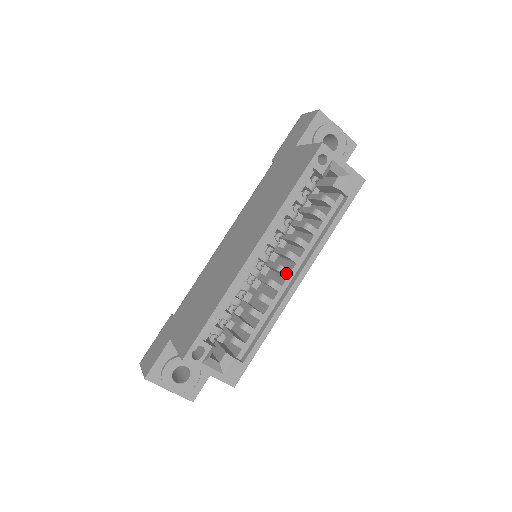
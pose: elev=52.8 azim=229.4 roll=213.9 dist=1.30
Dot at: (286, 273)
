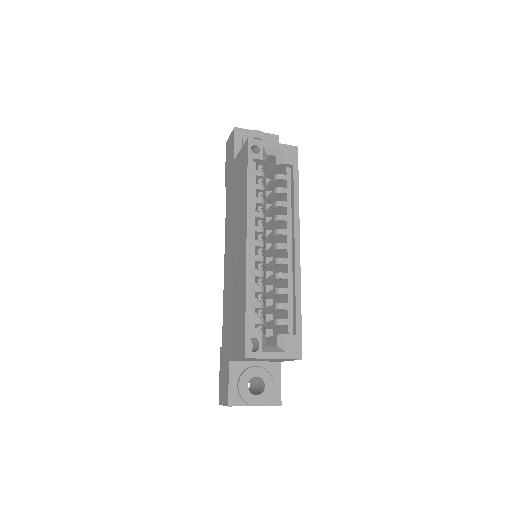
Dot at: (284, 247)
